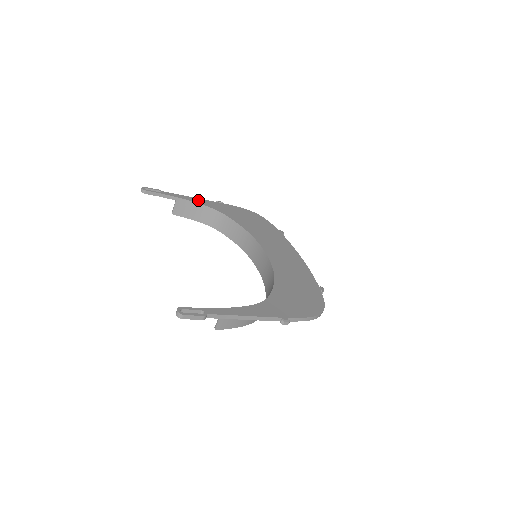
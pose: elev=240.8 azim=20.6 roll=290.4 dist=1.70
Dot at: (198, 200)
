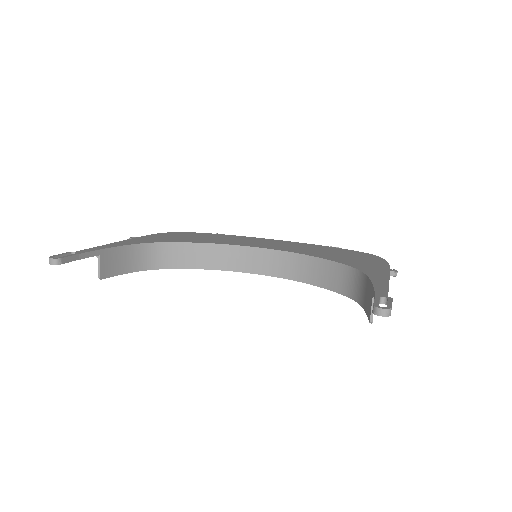
Dot at: (119, 243)
